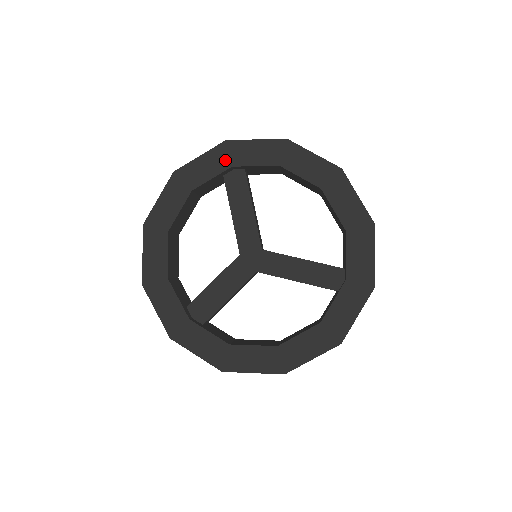
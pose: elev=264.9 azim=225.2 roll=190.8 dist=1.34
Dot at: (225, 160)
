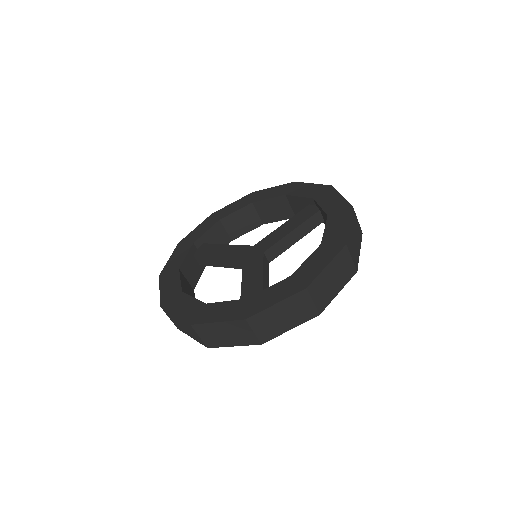
Dot at: (186, 246)
